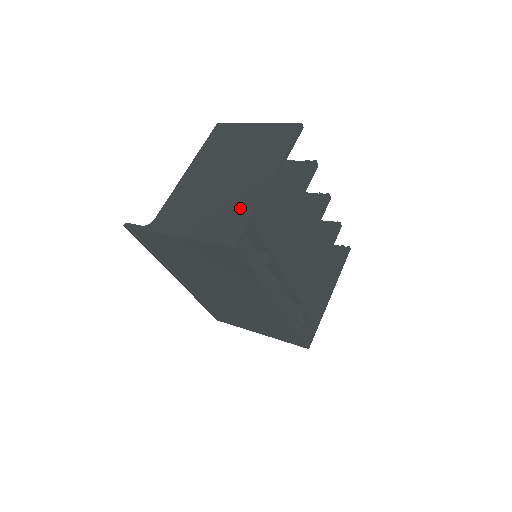
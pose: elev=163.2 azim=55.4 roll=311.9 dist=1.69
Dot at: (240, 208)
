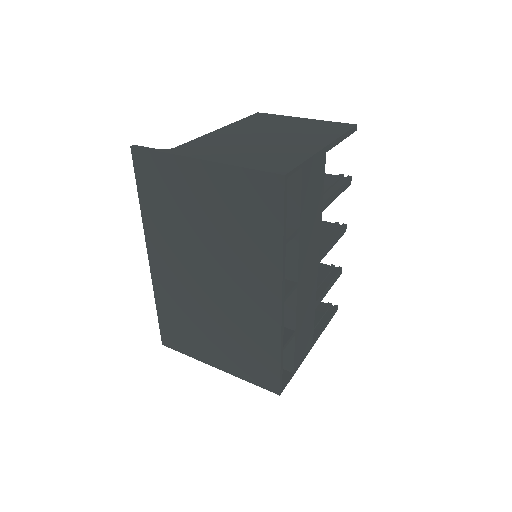
Dot at: (290, 155)
